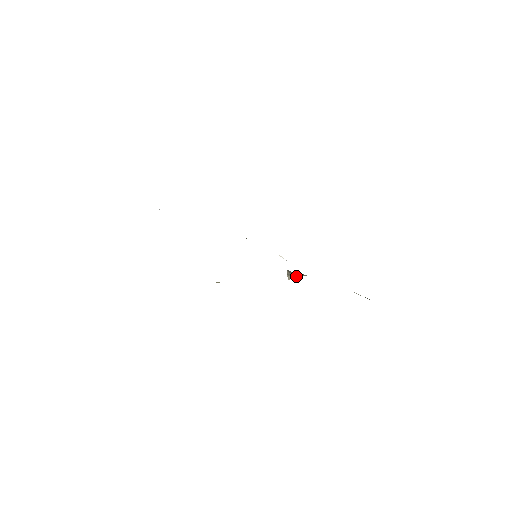
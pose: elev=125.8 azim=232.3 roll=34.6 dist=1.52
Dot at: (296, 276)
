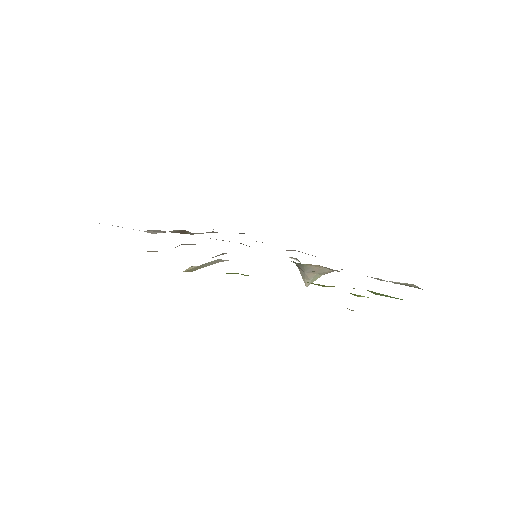
Dot at: (313, 276)
